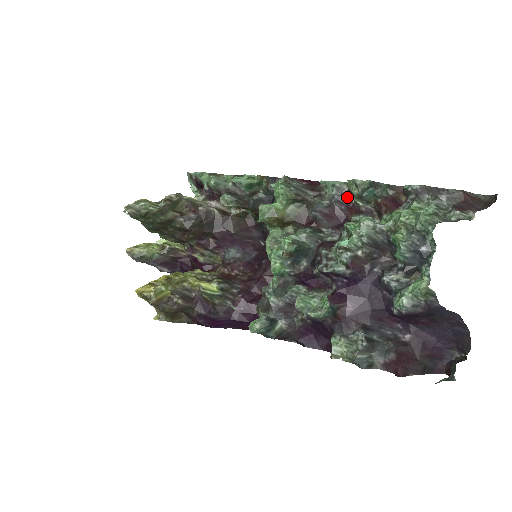
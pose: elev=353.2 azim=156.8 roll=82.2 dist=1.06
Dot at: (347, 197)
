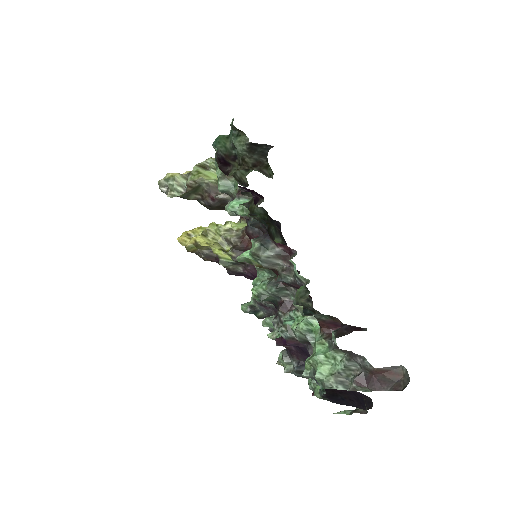
Dot at: (306, 288)
